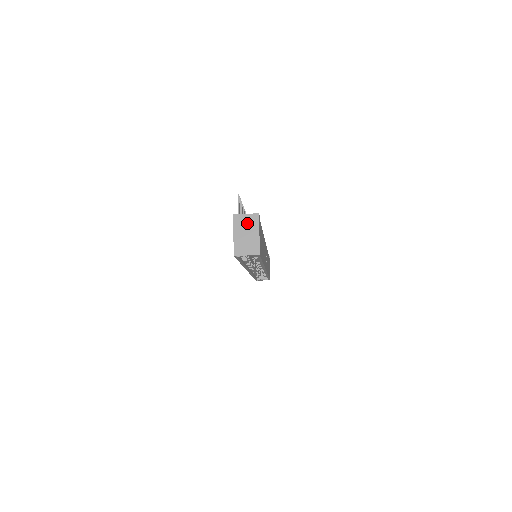
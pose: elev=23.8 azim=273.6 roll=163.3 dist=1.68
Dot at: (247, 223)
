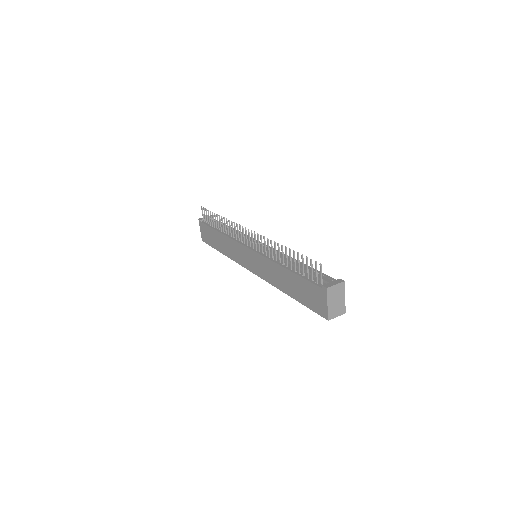
Dot at: (337, 292)
